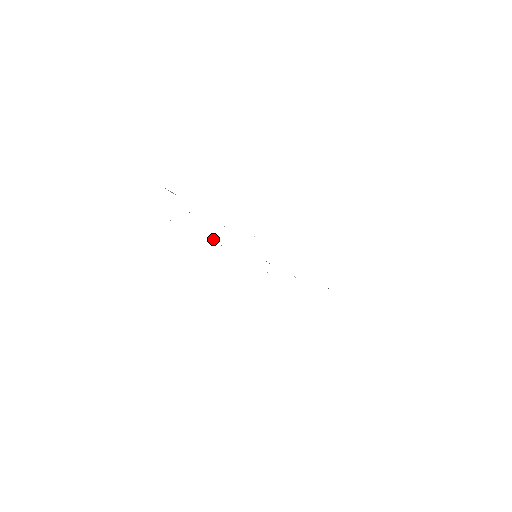
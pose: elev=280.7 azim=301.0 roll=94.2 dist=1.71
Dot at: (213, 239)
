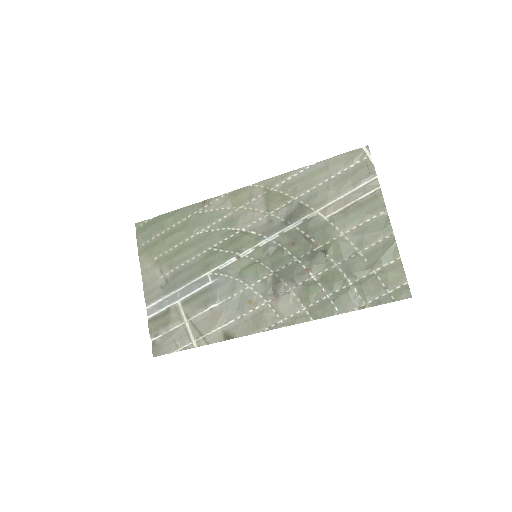
Dot at: (193, 232)
